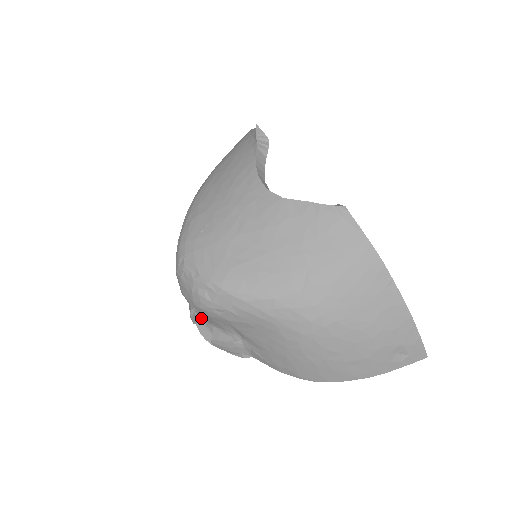
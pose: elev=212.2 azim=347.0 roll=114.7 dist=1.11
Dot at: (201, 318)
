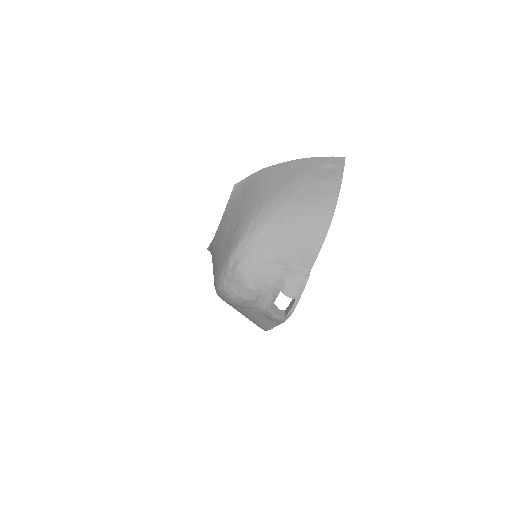
Dot at: (272, 302)
